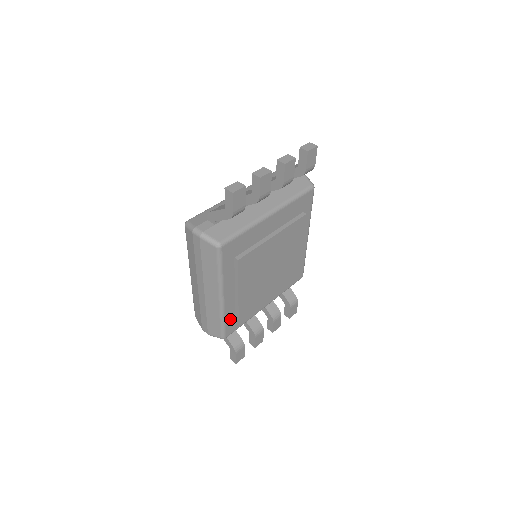
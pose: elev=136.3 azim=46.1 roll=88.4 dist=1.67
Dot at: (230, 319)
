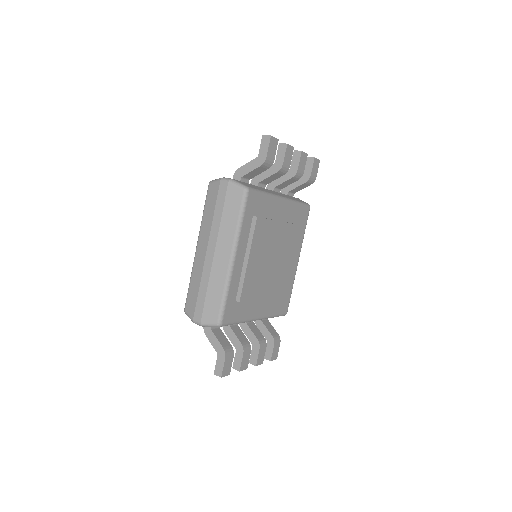
Dot at: (231, 299)
